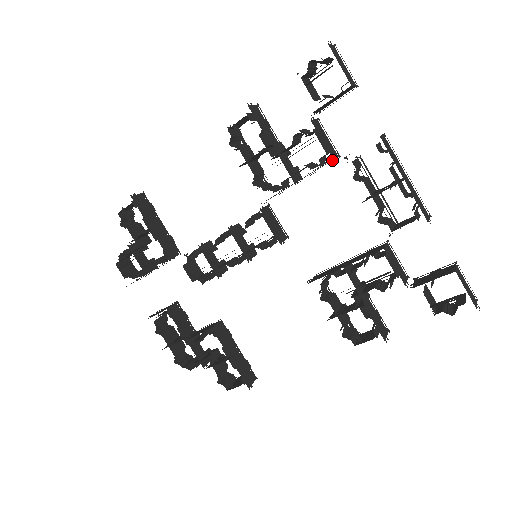
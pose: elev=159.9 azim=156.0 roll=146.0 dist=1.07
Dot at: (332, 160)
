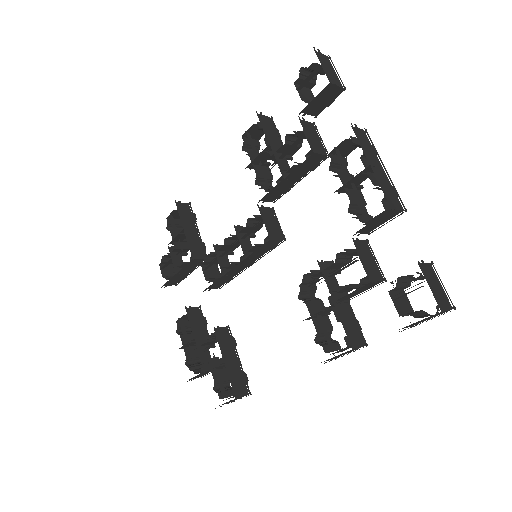
Dot at: (322, 159)
